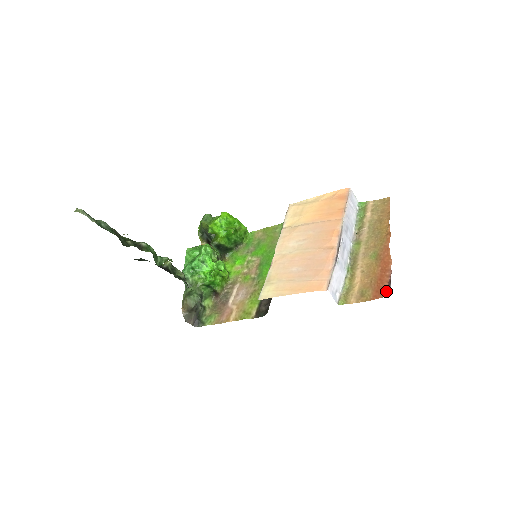
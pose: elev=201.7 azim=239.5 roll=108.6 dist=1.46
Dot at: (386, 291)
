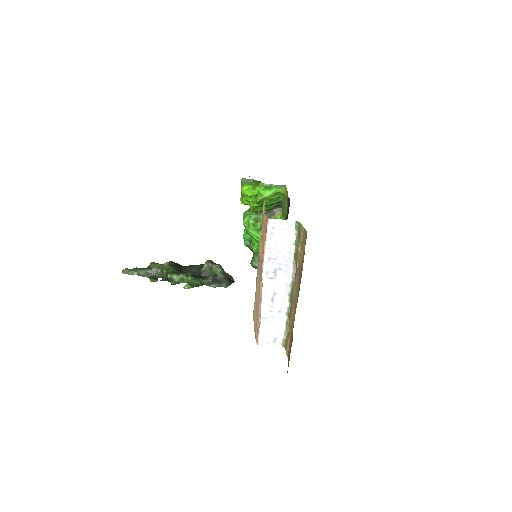
Dot at: occluded
